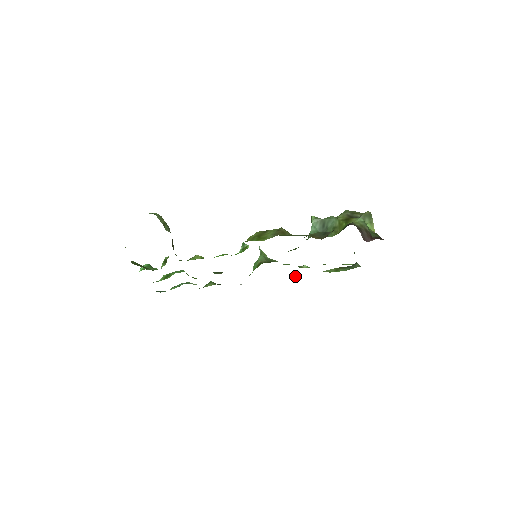
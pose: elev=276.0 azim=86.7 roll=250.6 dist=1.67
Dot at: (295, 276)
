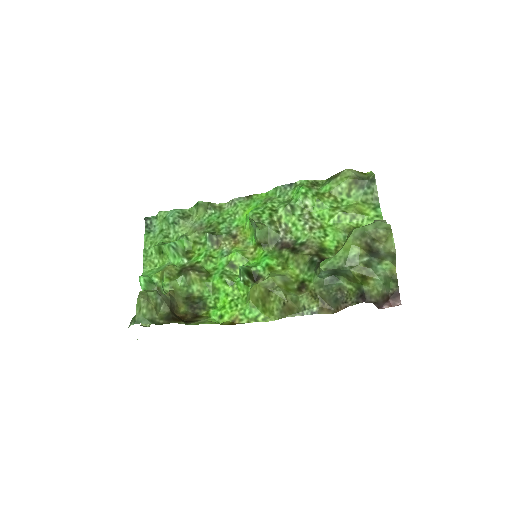
Dot at: (297, 182)
